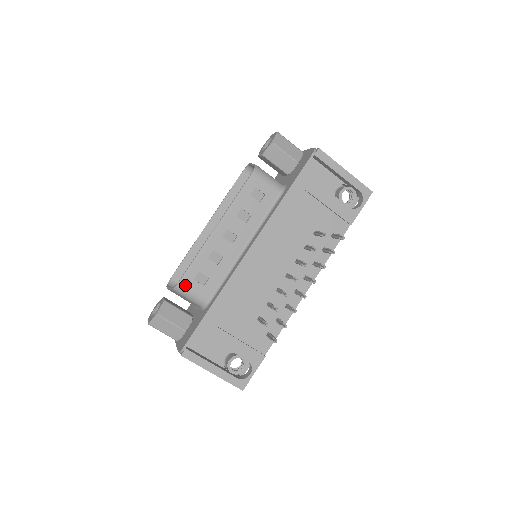
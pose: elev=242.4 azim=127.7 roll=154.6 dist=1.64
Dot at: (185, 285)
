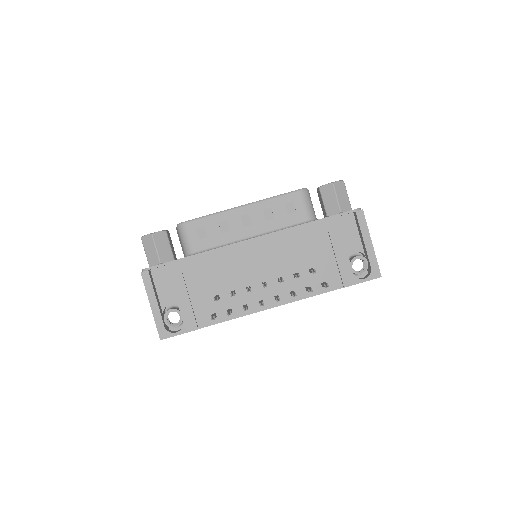
Dot at: (187, 227)
